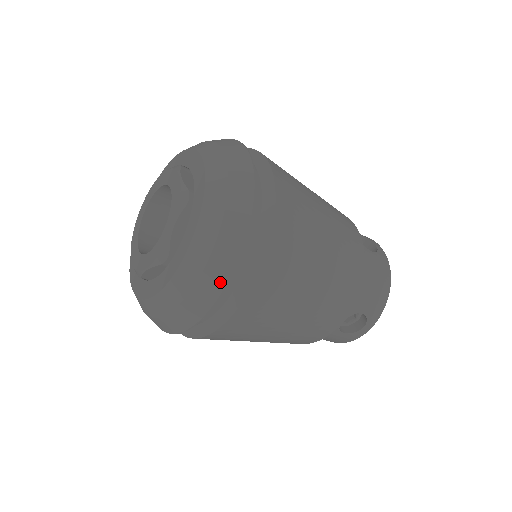
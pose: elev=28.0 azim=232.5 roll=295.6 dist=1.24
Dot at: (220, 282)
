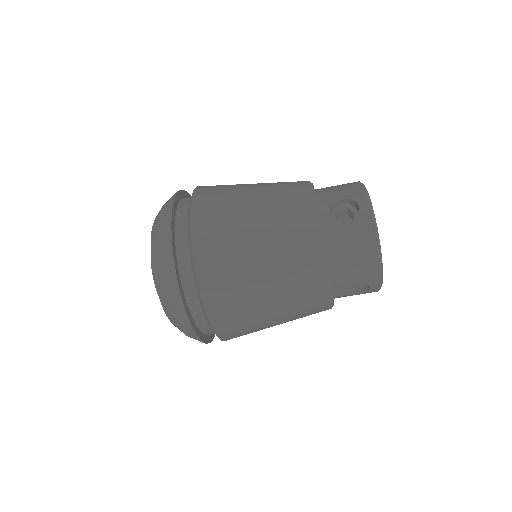
Dot at: (190, 331)
